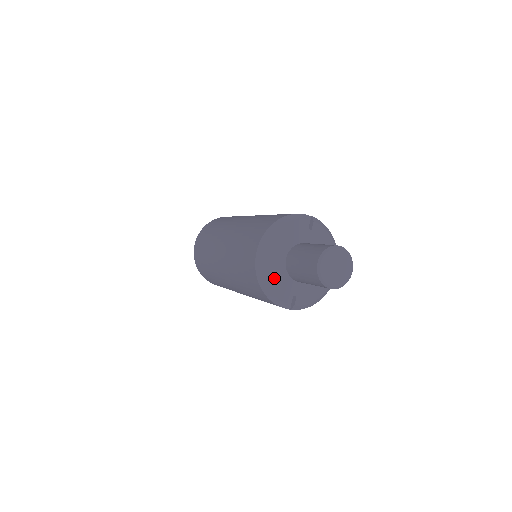
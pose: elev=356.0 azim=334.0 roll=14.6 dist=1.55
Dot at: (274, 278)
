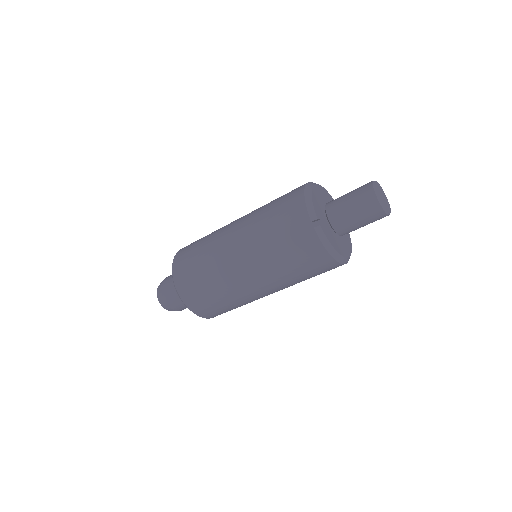
Dot at: (316, 198)
